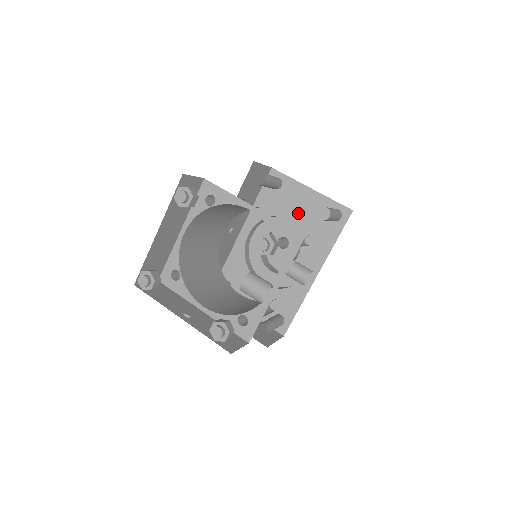
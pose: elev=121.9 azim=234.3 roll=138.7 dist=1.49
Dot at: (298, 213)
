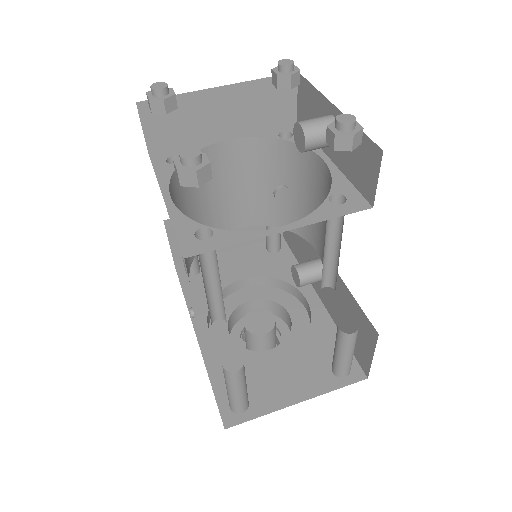
Dot at: (240, 272)
